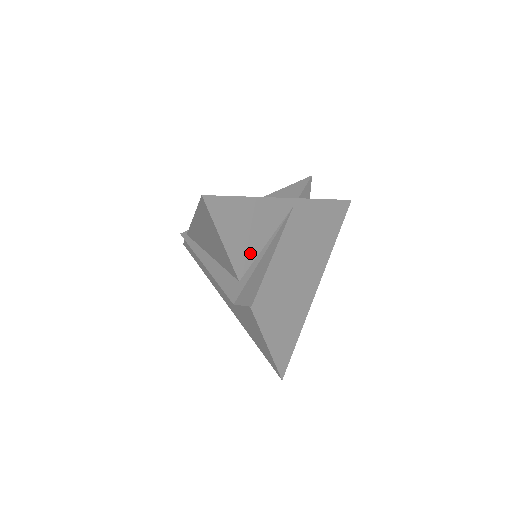
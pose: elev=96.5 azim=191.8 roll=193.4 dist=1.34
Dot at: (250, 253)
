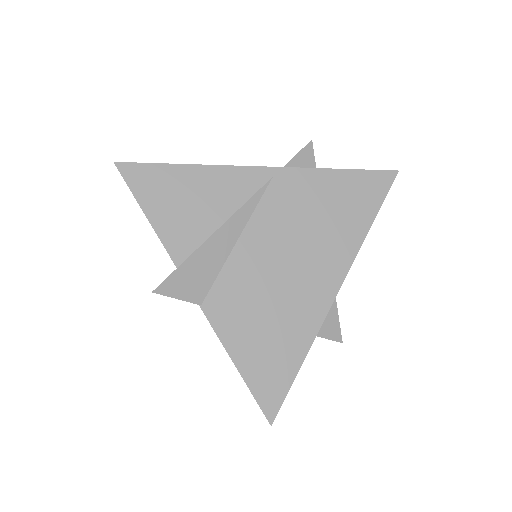
Dot at: (195, 234)
